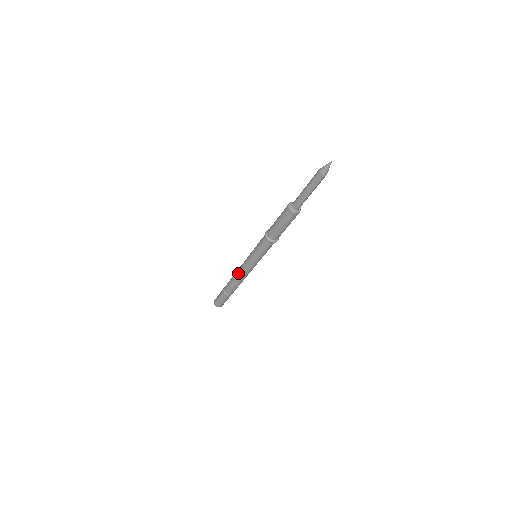
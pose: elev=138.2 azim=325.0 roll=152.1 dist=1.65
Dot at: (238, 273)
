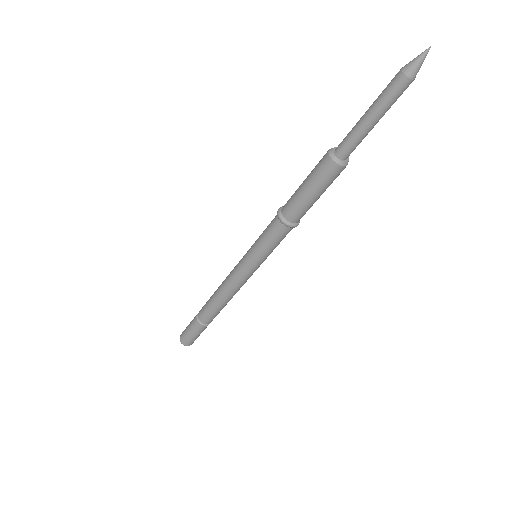
Dot at: (223, 284)
